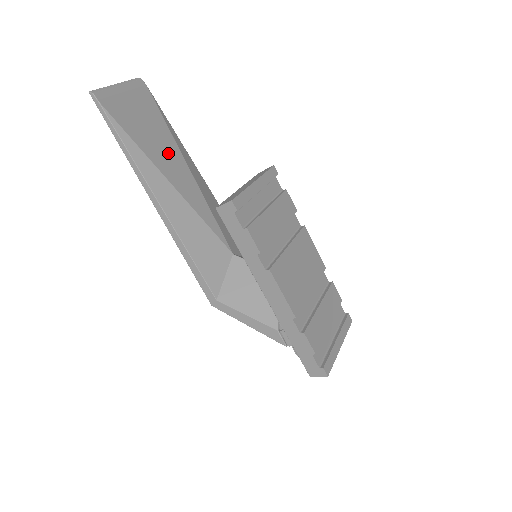
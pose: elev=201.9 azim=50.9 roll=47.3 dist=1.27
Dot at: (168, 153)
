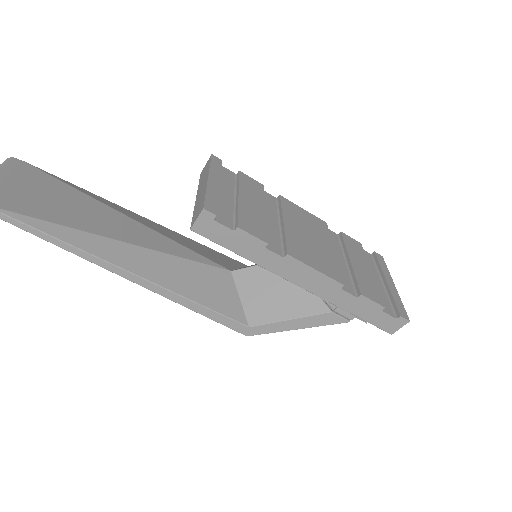
Dot at: (95, 213)
